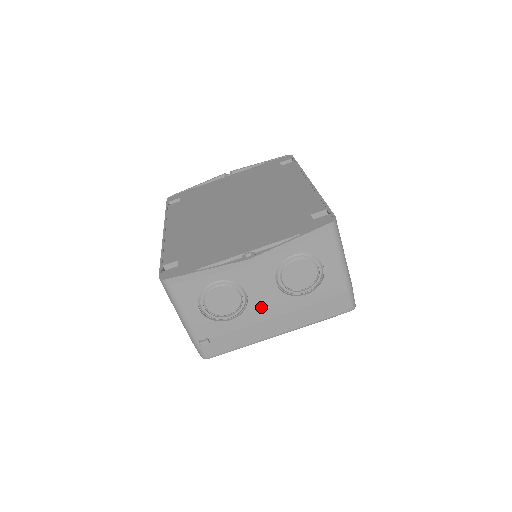
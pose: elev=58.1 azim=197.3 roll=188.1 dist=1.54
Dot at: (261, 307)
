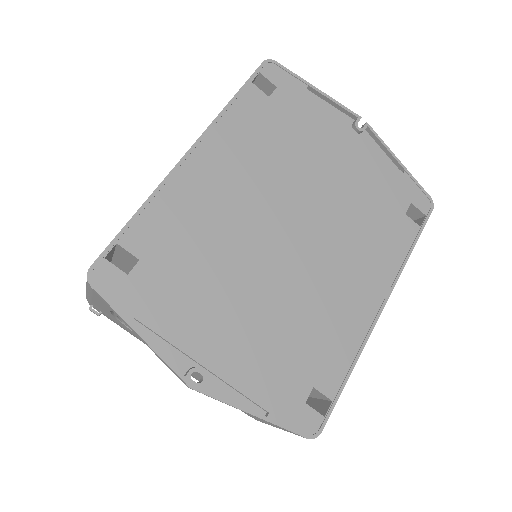
Dot at: occluded
